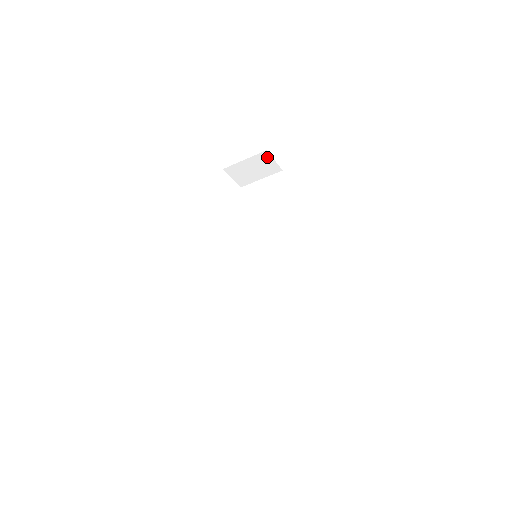
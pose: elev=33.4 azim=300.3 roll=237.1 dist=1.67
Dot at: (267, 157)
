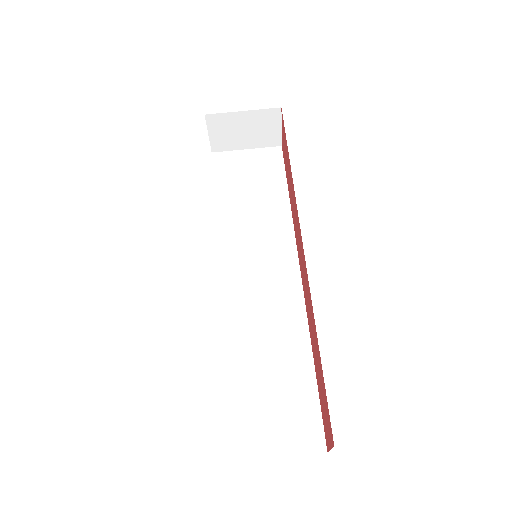
Dot at: (275, 118)
